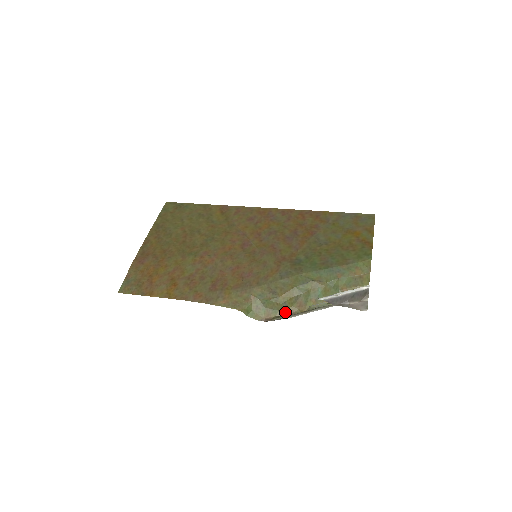
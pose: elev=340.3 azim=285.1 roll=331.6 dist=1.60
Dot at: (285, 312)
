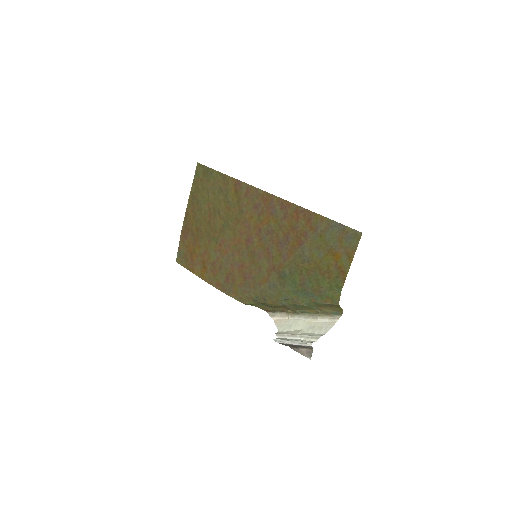
Dot at: (278, 309)
